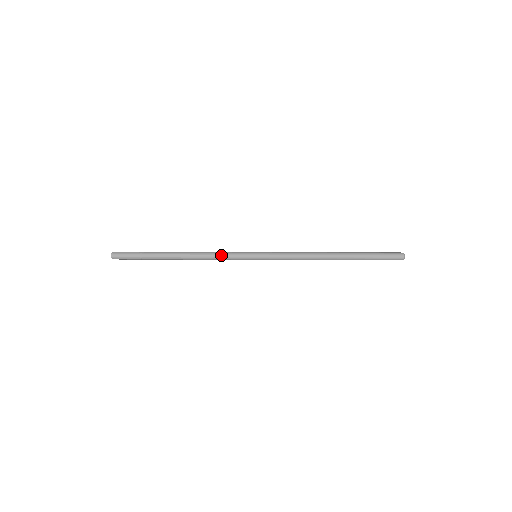
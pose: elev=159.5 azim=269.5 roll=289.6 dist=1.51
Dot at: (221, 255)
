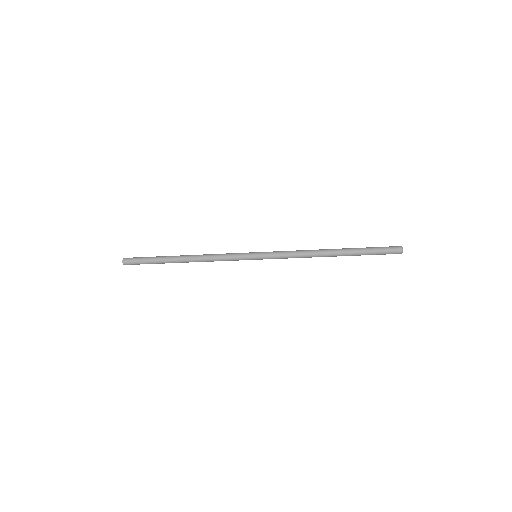
Dot at: (223, 254)
